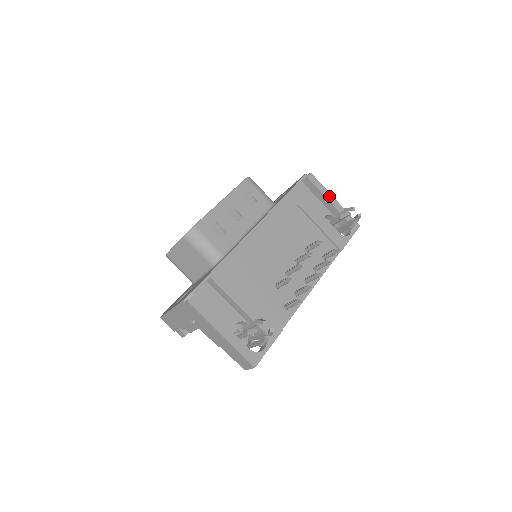
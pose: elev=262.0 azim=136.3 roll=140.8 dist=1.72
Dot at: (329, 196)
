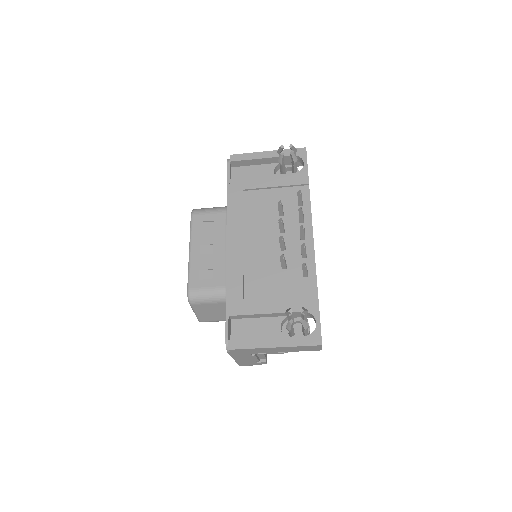
Dot at: (260, 155)
